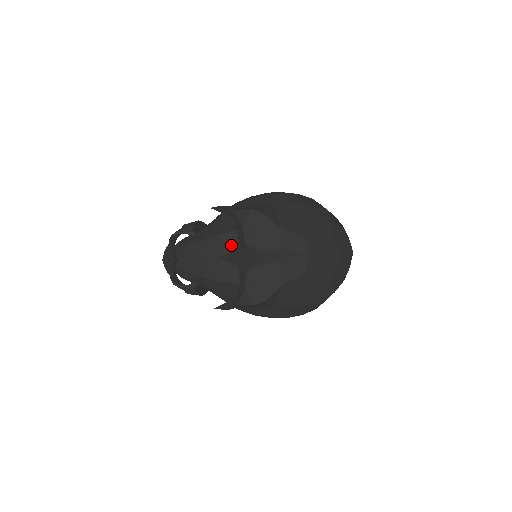
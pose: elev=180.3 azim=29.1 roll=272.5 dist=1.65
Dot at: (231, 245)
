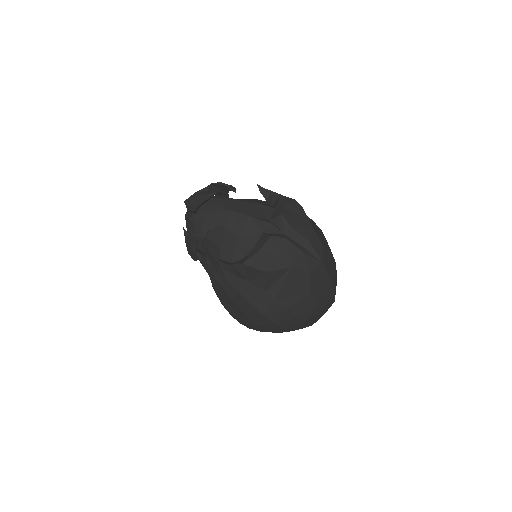
Dot at: (264, 214)
